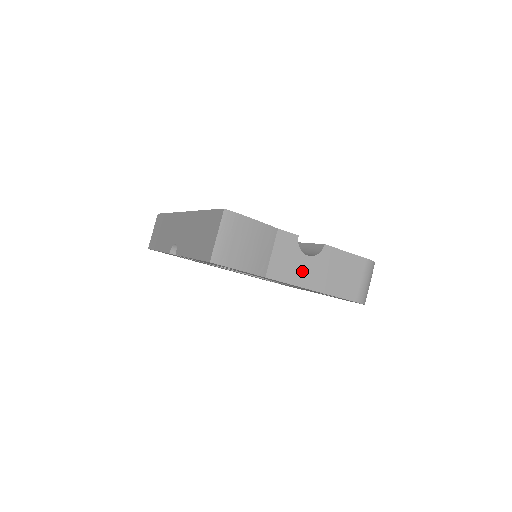
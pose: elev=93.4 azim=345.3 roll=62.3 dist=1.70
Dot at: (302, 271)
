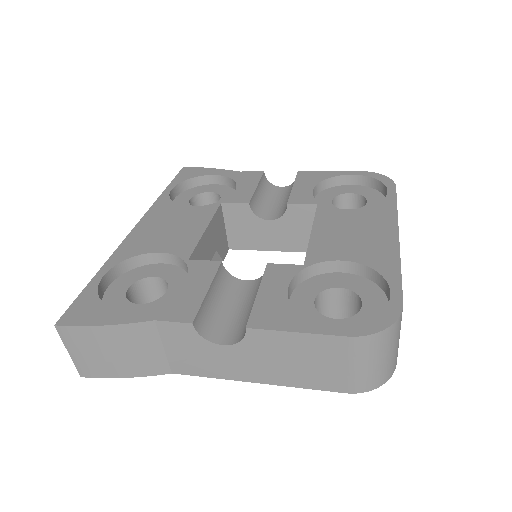
Dot at: (224, 363)
